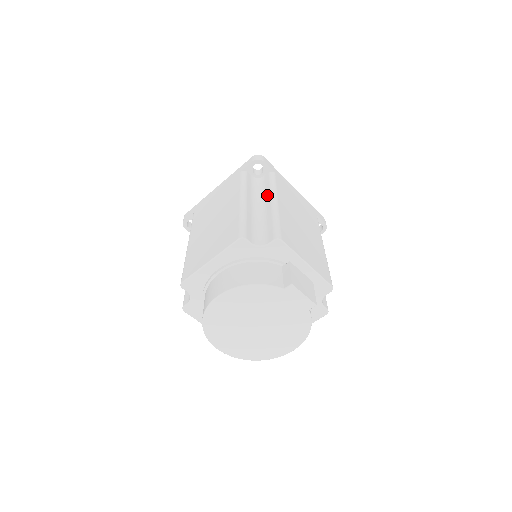
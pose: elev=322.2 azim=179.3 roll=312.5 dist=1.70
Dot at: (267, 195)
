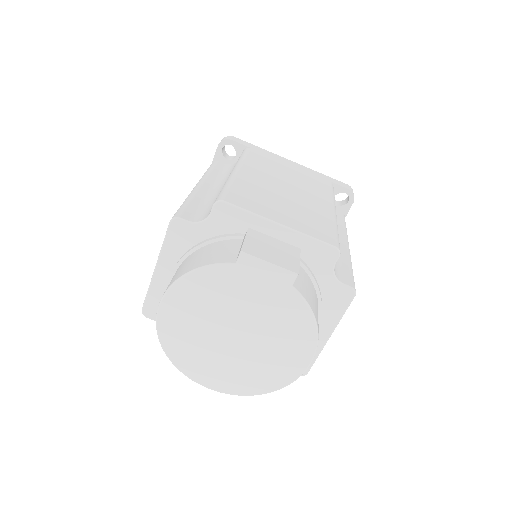
Dot at: occluded
